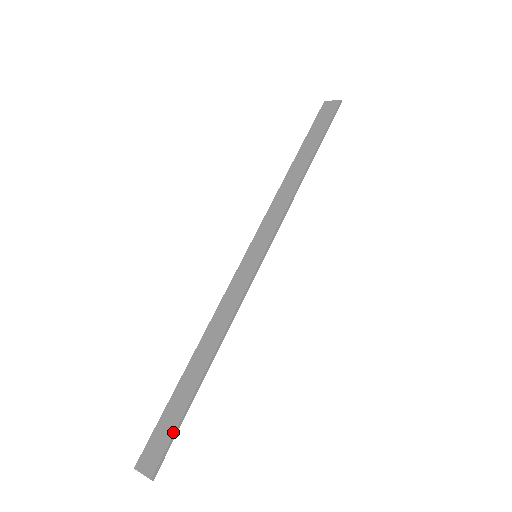
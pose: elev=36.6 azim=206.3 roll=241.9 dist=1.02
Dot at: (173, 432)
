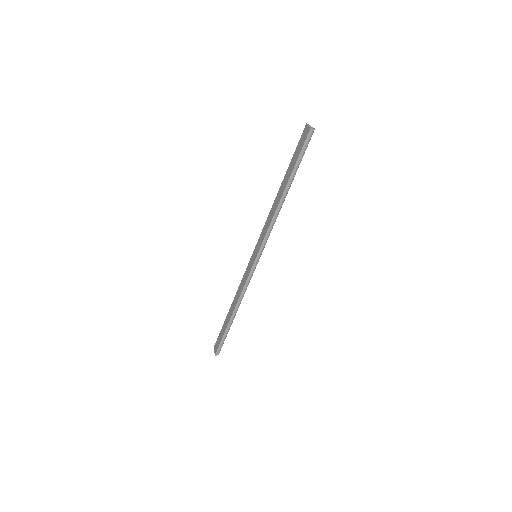
Dot at: (221, 340)
